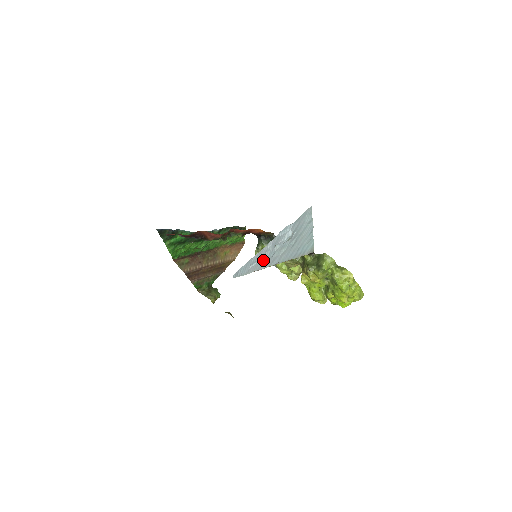
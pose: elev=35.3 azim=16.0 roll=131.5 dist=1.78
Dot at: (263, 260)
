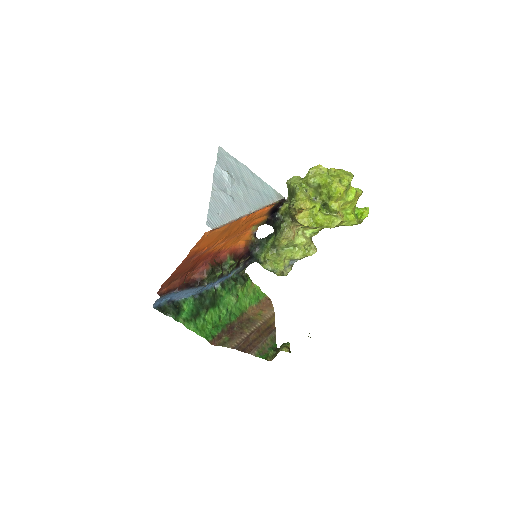
Dot at: (227, 207)
